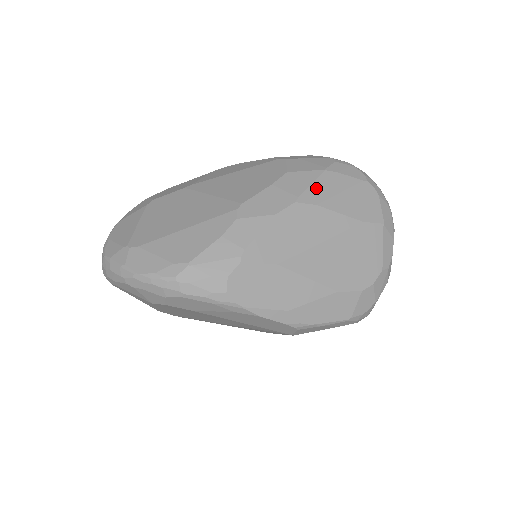
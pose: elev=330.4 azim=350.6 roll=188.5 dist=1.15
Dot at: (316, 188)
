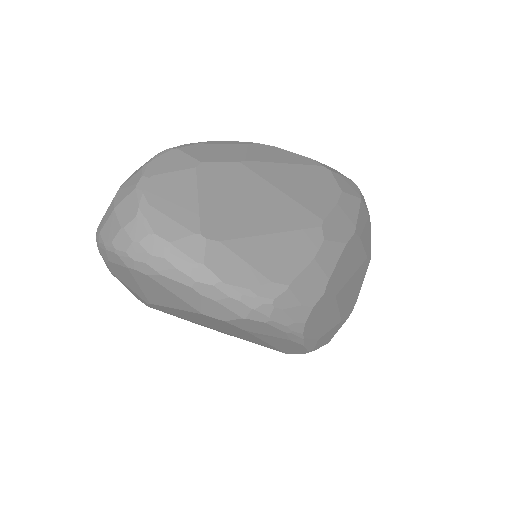
Dot at: (360, 218)
